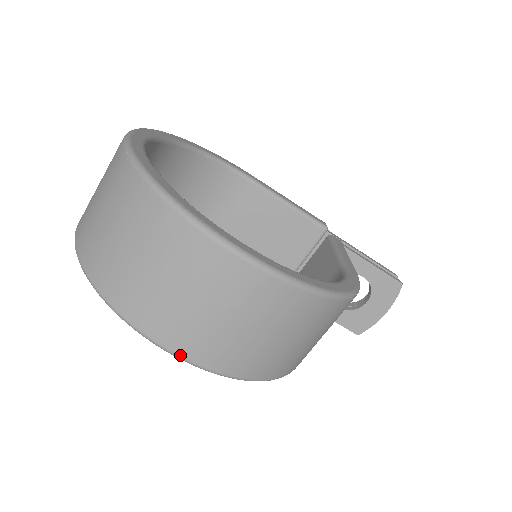
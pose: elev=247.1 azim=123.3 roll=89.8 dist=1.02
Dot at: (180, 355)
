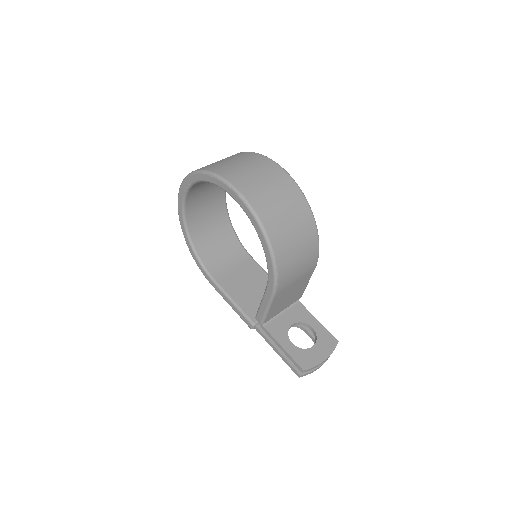
Dot at: (236, 187)
